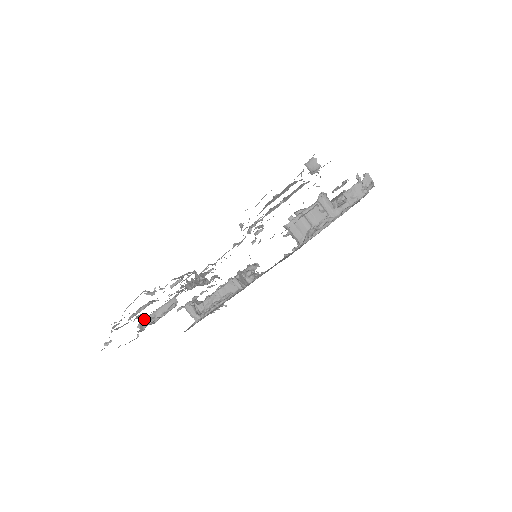
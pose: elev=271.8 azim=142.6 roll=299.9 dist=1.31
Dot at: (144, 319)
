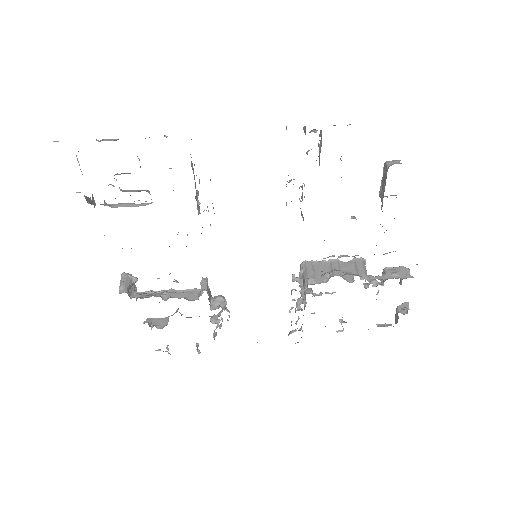
Dot at: (95, 204)
